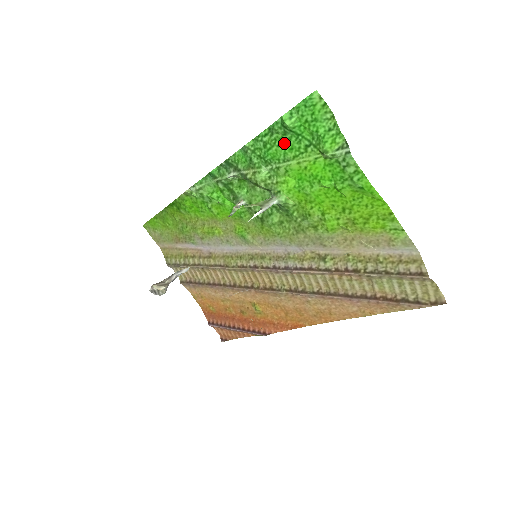
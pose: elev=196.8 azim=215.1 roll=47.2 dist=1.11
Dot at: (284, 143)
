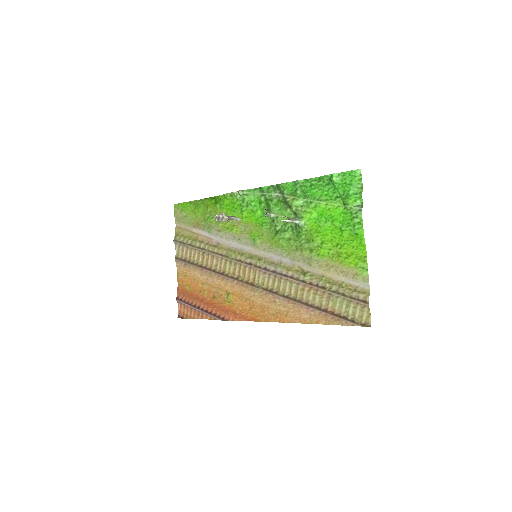
Dot at: (324, 189)
